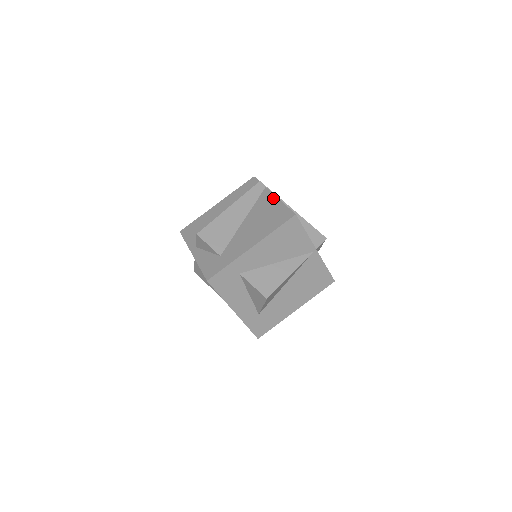
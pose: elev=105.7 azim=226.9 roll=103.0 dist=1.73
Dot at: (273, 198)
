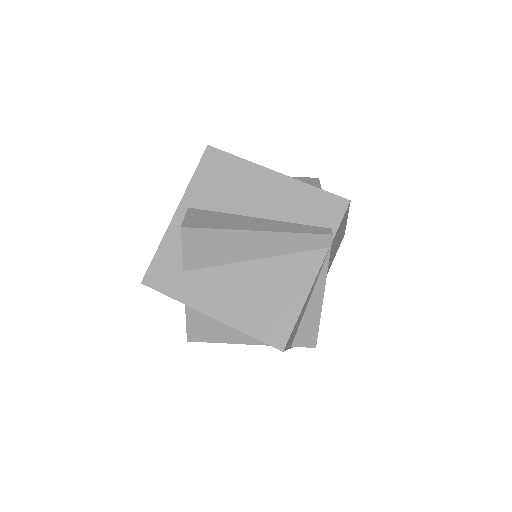
Dot at: (307, 283)
